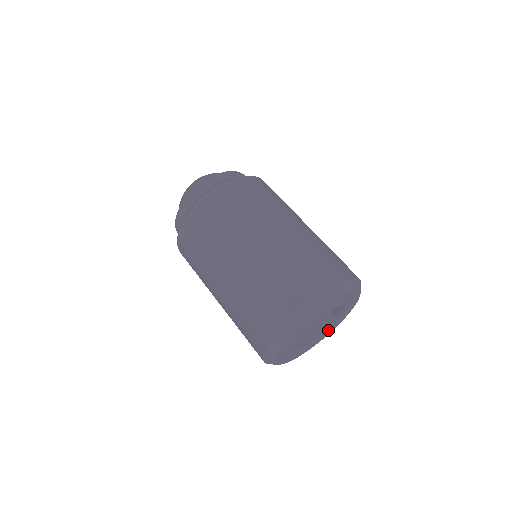
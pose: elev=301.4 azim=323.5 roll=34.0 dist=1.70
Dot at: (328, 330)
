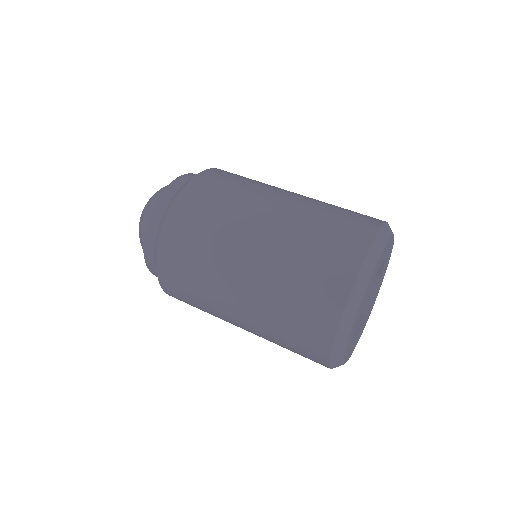
Dot at: (376, 294)
